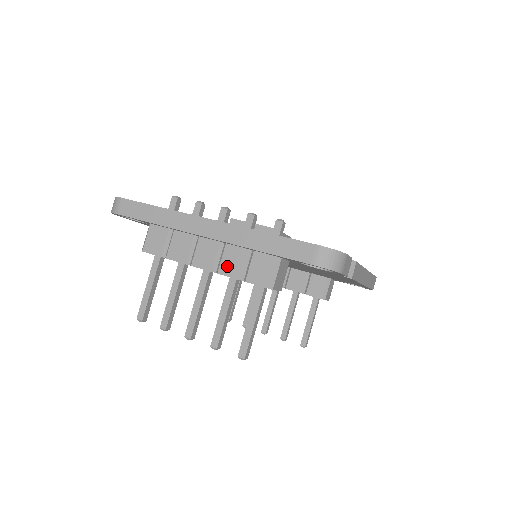
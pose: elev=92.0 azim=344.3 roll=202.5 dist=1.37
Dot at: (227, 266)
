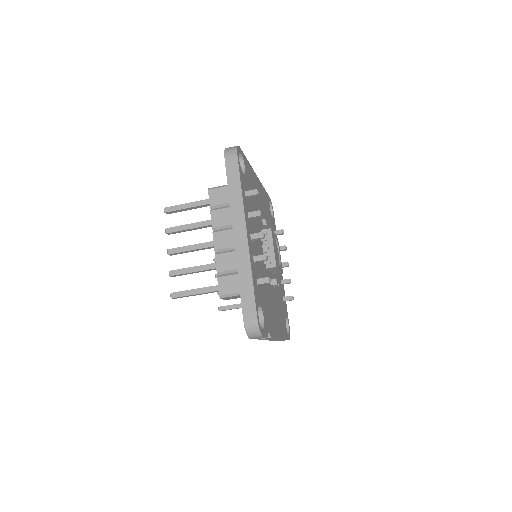
Dot at: (222, 259)
